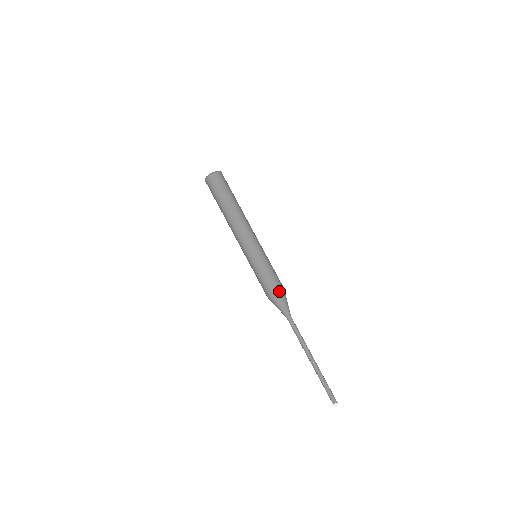
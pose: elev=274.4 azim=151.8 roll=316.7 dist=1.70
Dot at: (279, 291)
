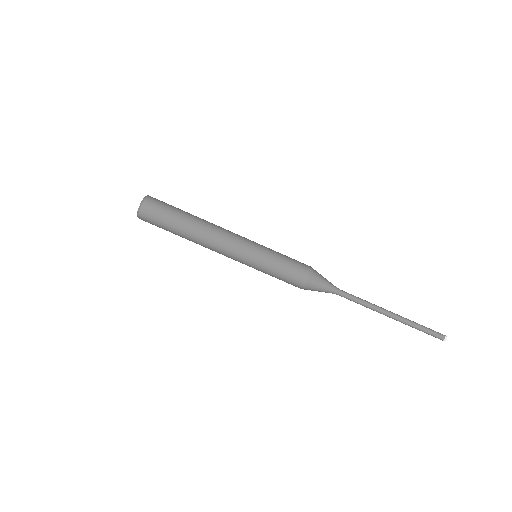
Dot at: (310, 271)
